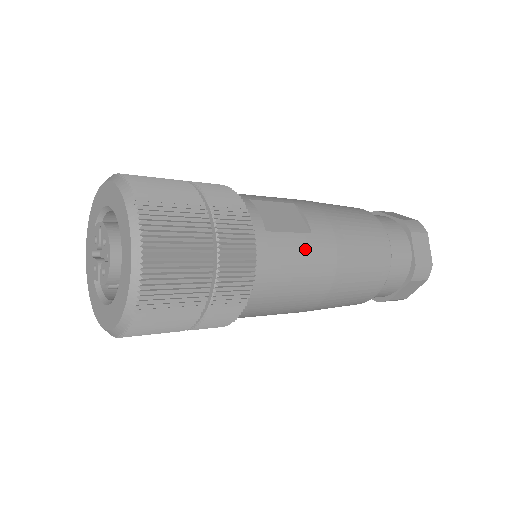
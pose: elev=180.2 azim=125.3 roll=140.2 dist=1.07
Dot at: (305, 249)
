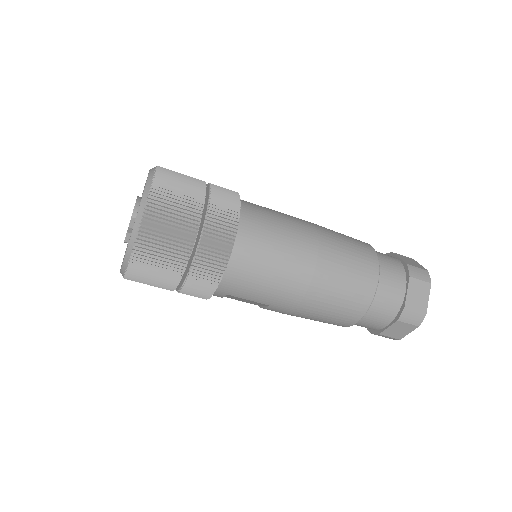
Dot at: (284, 216)
